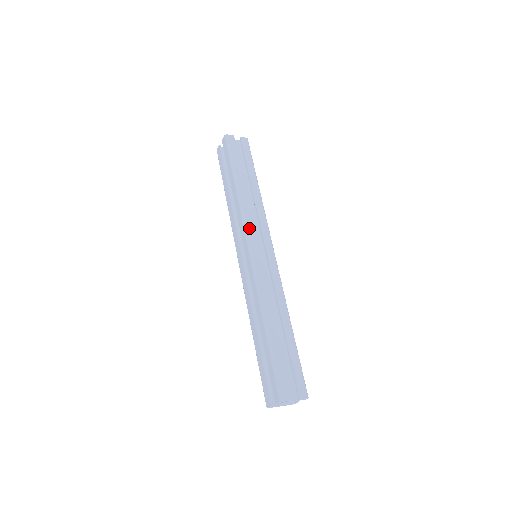
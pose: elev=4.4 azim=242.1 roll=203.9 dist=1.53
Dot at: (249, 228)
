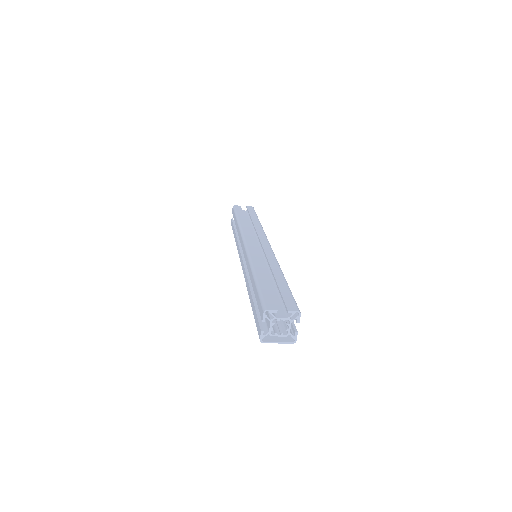
Dot at: (246, 235)
